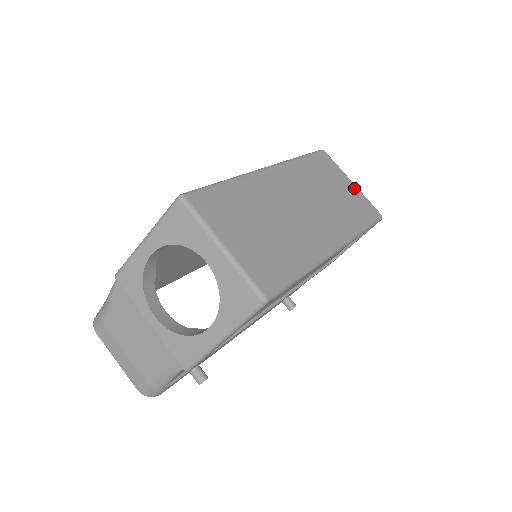
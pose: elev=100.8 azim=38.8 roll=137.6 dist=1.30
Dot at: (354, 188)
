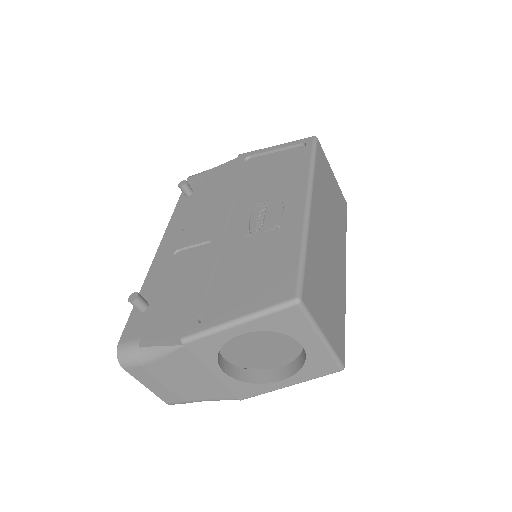
Dot at: (335, 180)
